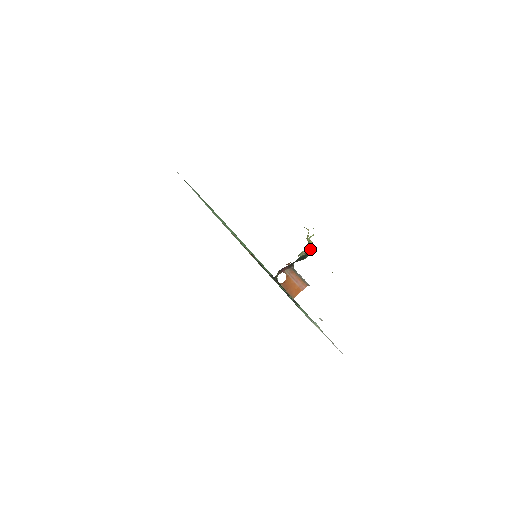
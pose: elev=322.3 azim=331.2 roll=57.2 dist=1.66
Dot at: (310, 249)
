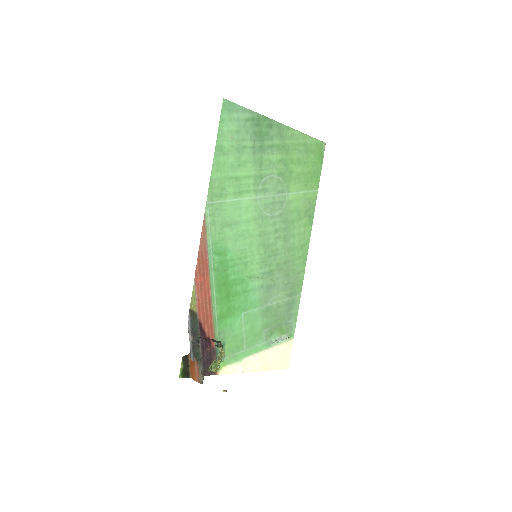
Dot at: (210, 370)
